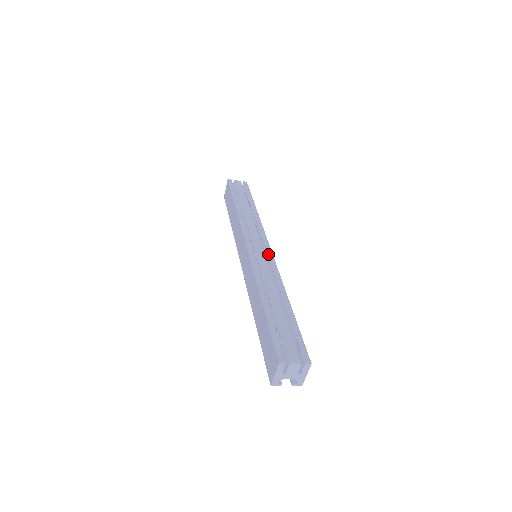
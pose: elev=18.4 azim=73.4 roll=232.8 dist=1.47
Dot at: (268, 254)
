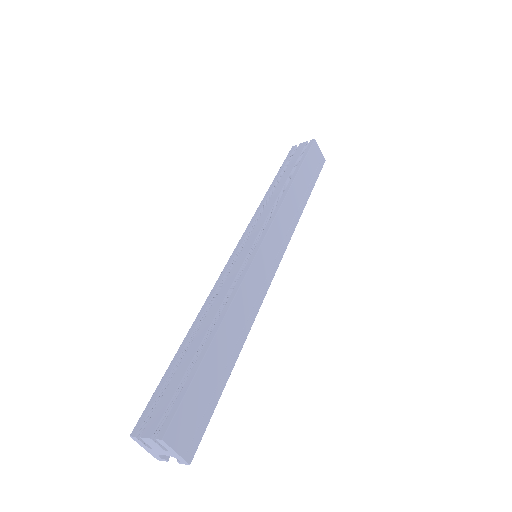
Dot at: (251, 254)
